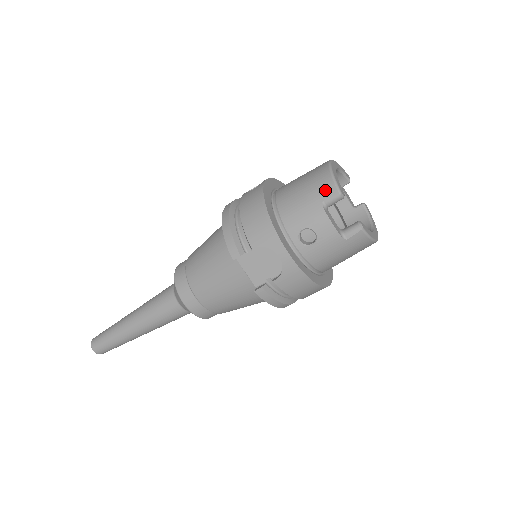
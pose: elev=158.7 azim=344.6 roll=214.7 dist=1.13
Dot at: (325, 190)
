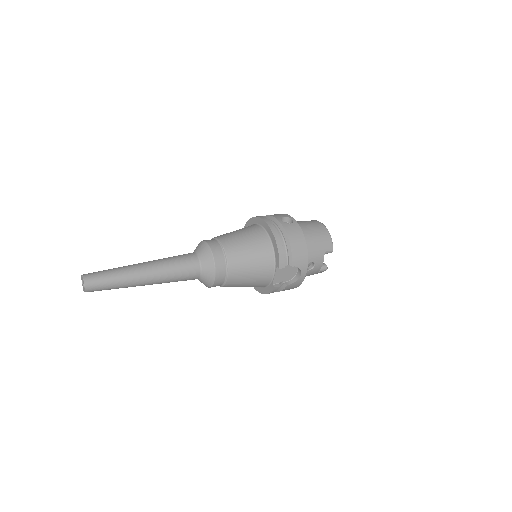
Dot at: (328, 246)
